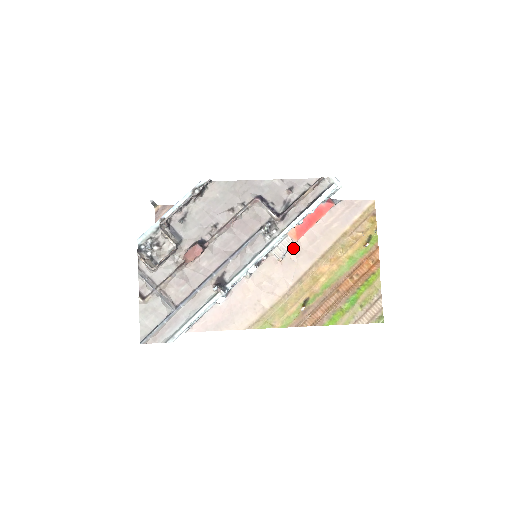
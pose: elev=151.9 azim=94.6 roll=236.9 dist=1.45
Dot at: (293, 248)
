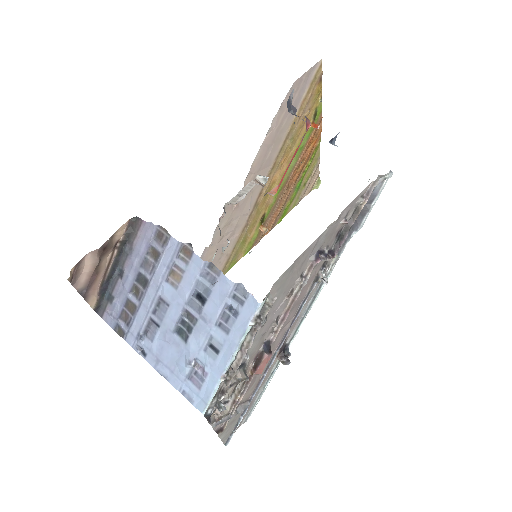
Dot at: (247, 180)
